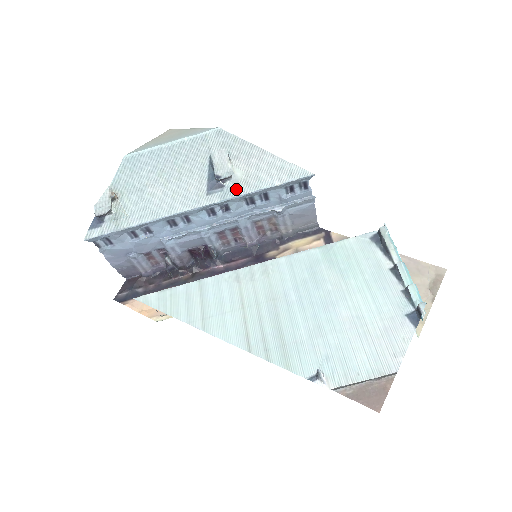
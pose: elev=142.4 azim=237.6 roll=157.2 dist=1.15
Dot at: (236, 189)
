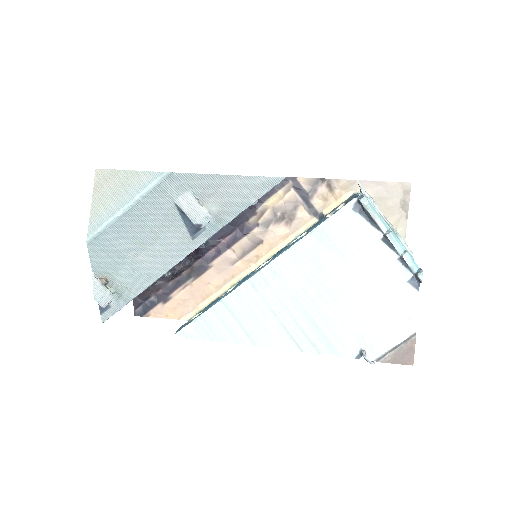
Dot at: (218, 222)
